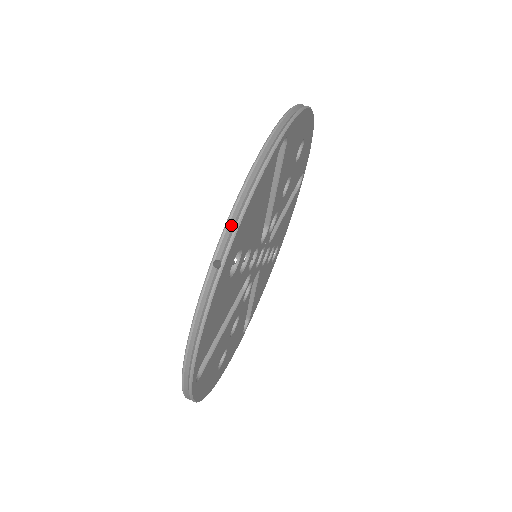
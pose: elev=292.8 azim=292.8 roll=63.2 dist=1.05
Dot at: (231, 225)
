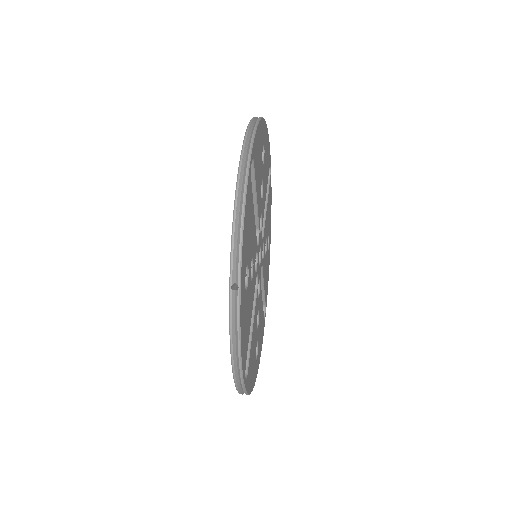
Dot at: (235, 252)
